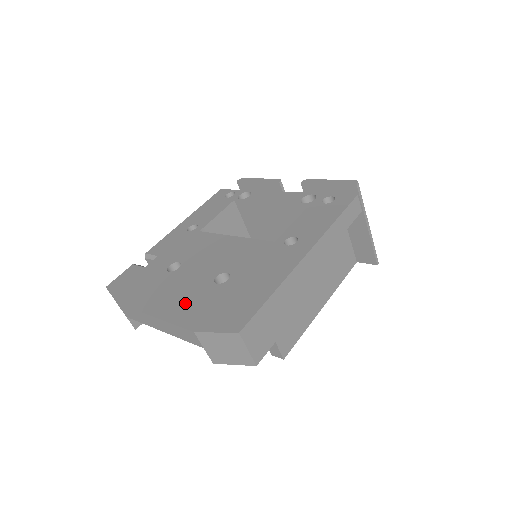
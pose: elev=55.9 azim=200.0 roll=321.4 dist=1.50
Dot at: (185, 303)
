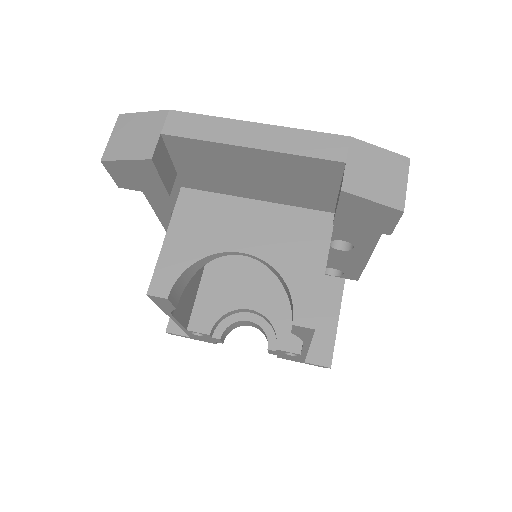
Dot at: occluded
